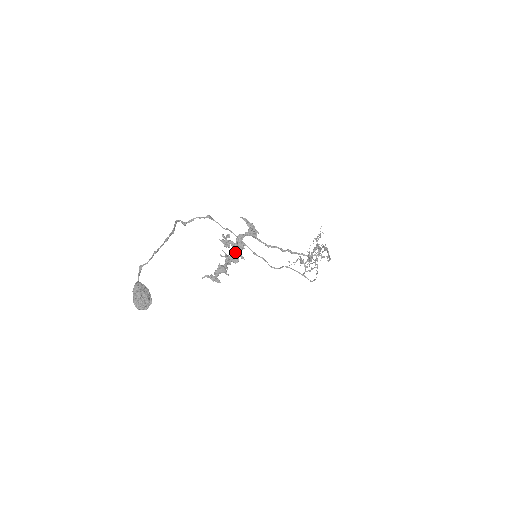
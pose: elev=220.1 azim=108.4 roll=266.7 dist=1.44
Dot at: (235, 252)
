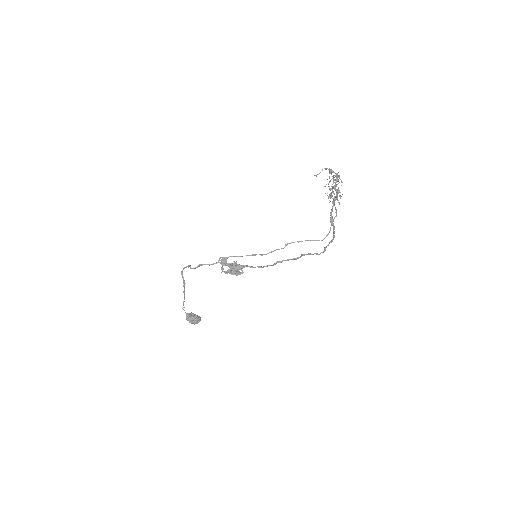
Dot at: (234, 274)
